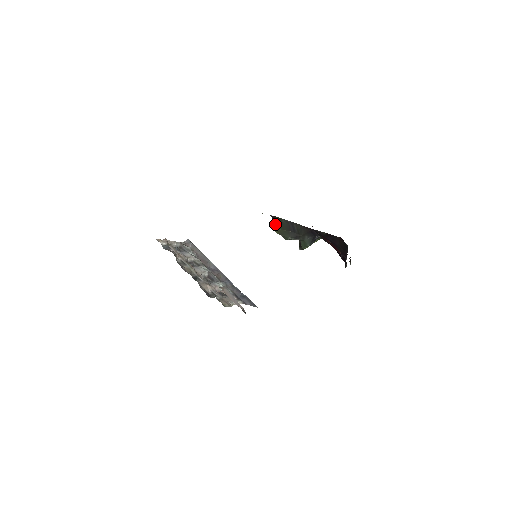
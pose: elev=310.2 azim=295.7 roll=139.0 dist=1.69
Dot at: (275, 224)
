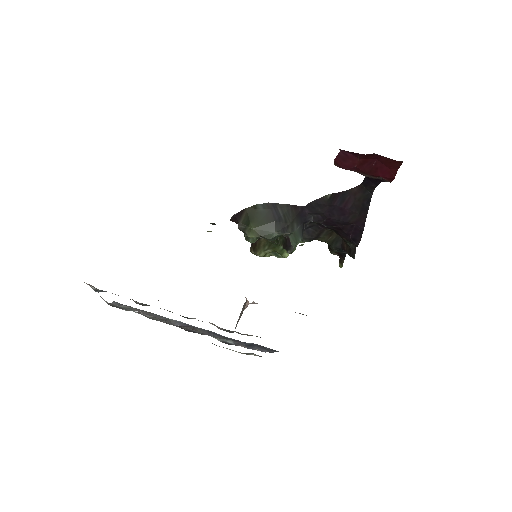
Dot at: (246, 223)
